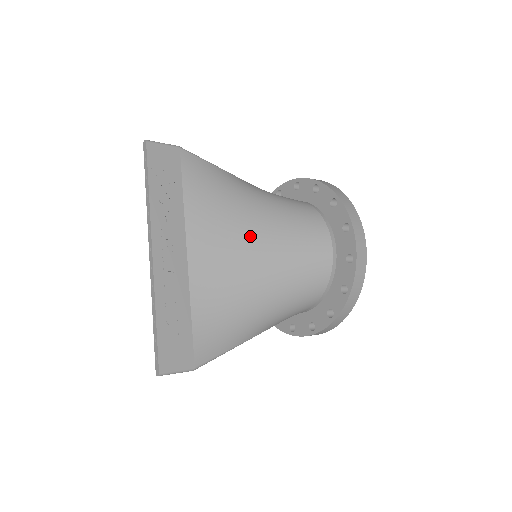
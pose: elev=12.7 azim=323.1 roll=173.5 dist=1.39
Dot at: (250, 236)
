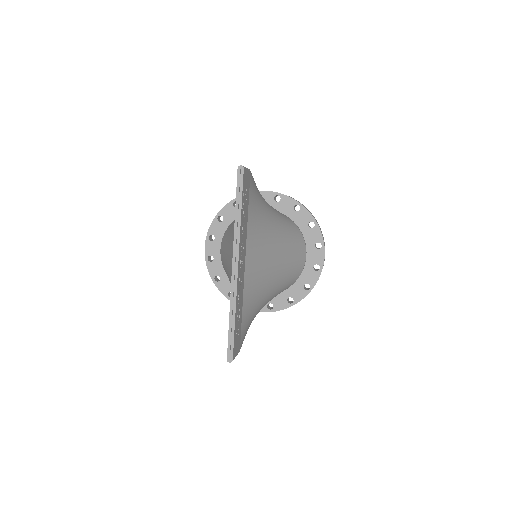
Dot at: (274, 249)
